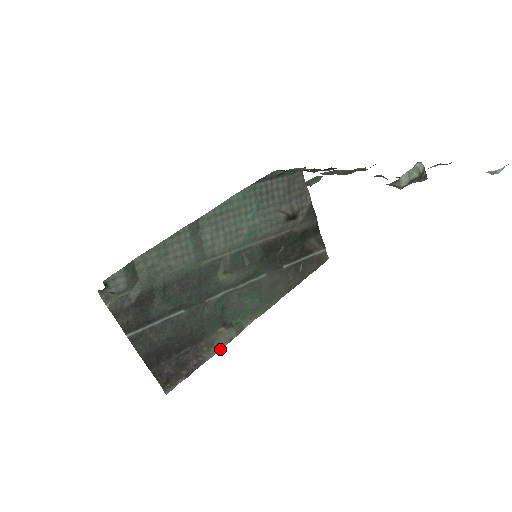
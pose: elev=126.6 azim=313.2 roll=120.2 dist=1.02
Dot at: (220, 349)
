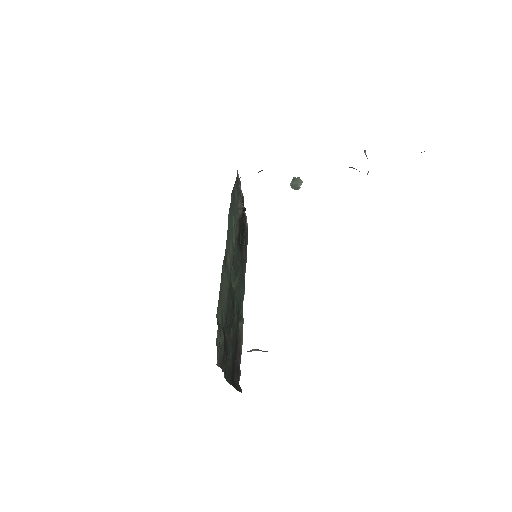
Dot at: (242, 339)
